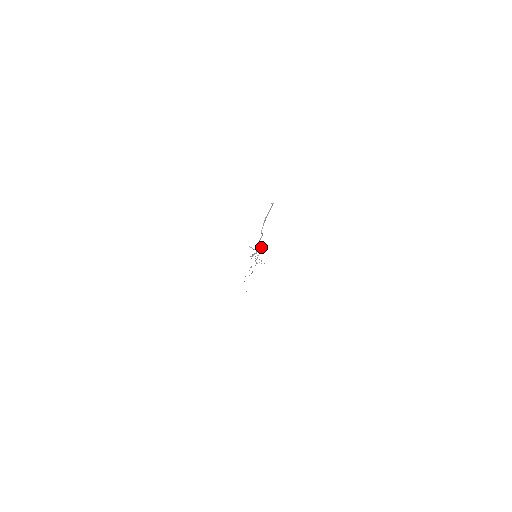
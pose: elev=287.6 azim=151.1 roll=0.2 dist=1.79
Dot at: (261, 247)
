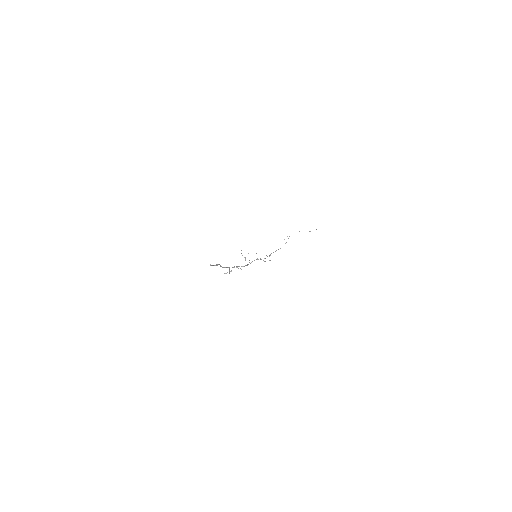
Dot at: occluded
